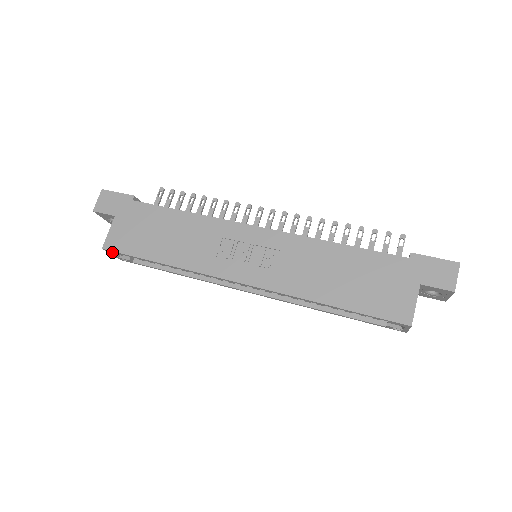
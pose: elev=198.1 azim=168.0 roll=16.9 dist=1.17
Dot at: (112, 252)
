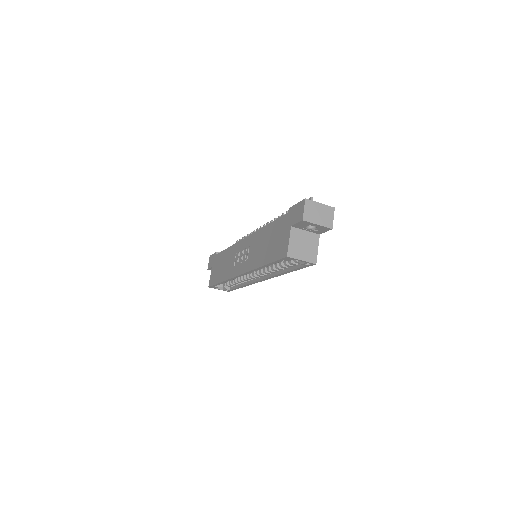
Dot at: (213, 287)
